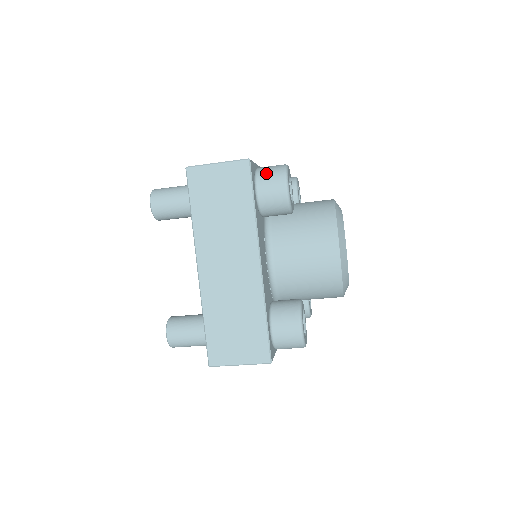
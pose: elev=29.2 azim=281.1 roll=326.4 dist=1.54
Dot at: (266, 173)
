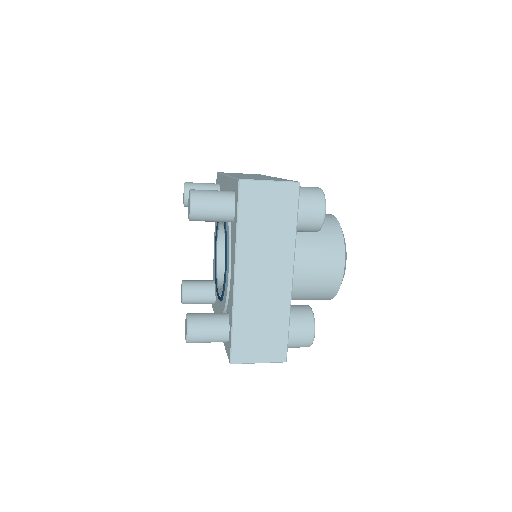
Dot at: (308, 196)
